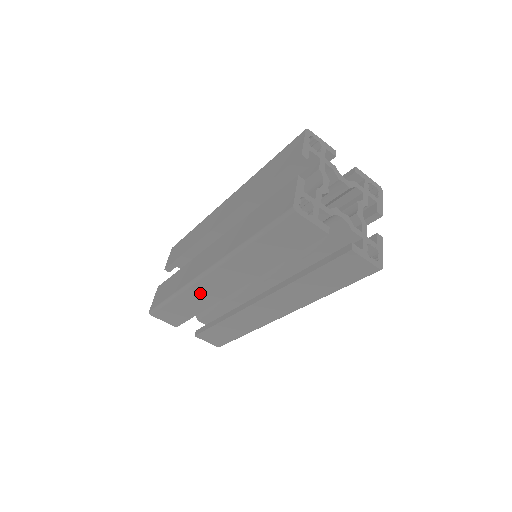
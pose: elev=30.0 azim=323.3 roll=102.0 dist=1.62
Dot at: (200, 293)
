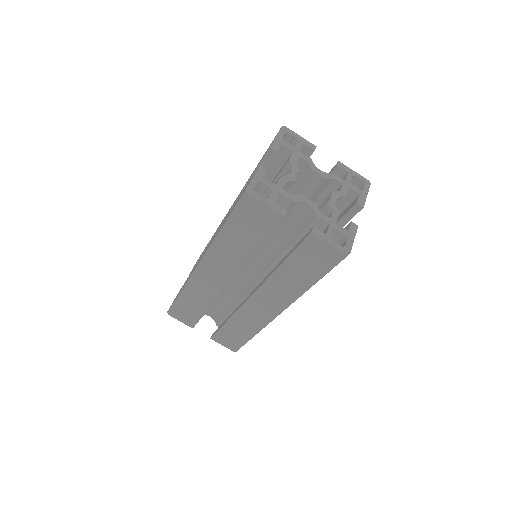
Dot at: (200, 289)
